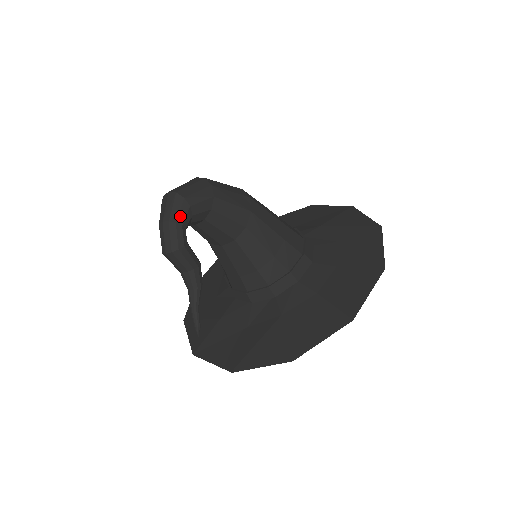
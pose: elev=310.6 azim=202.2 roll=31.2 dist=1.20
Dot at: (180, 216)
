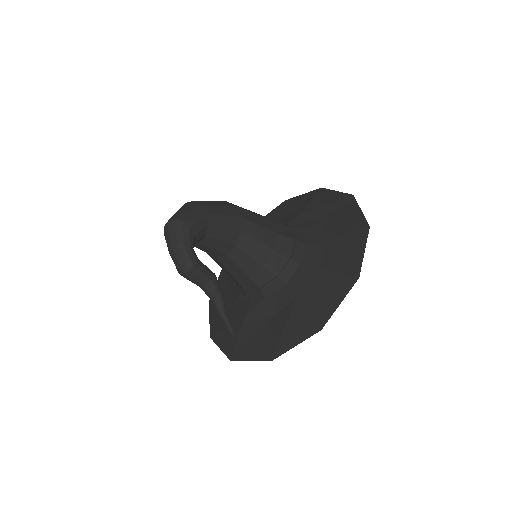
Dot at: (185, 238)
